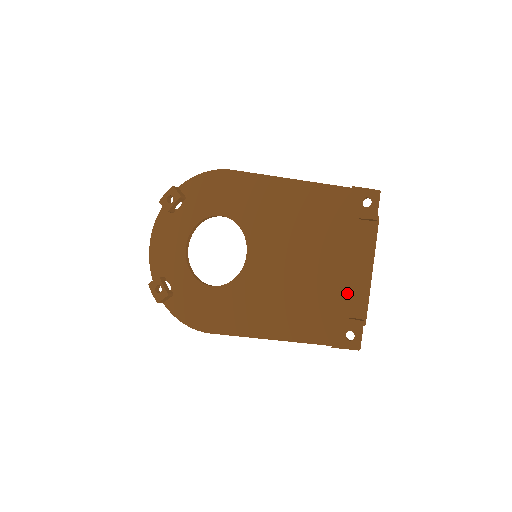
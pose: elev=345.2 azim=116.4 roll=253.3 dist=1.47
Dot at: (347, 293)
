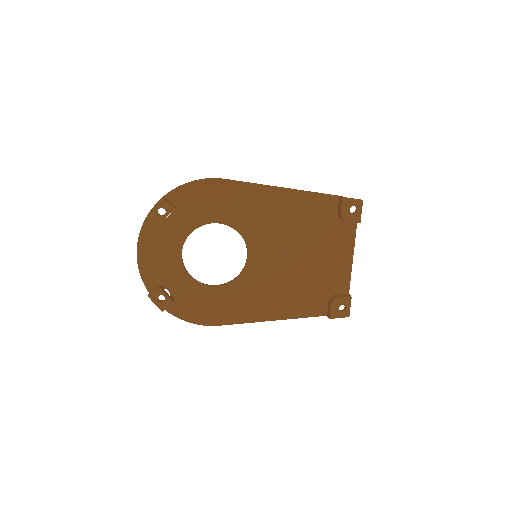
Dot at: (335, 277)
